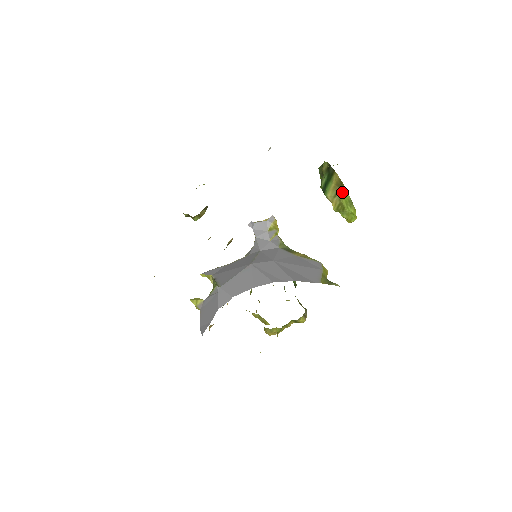
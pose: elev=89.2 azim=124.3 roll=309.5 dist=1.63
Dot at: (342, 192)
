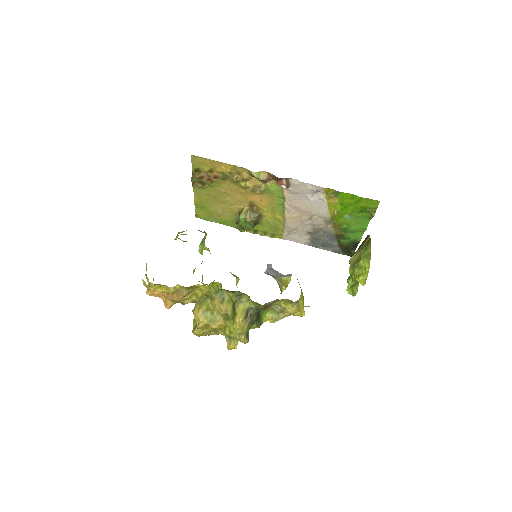
Dot at: (366, 247)
